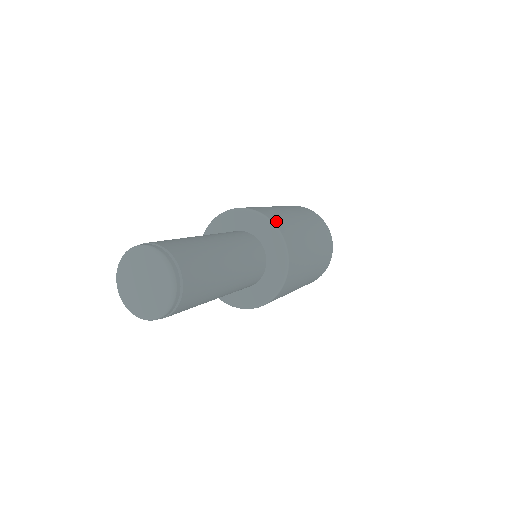
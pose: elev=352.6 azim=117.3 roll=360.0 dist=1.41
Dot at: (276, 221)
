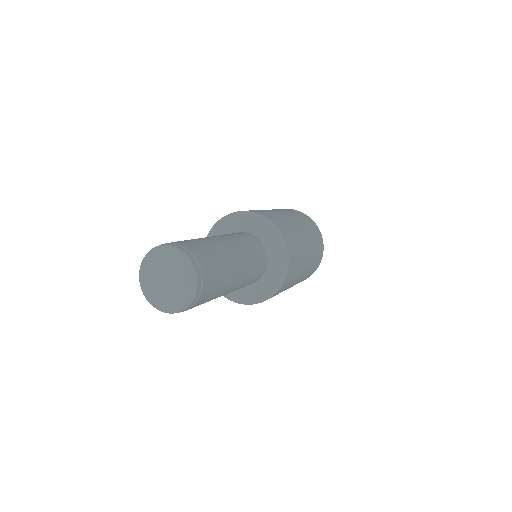
Dot at: (285, 234)
